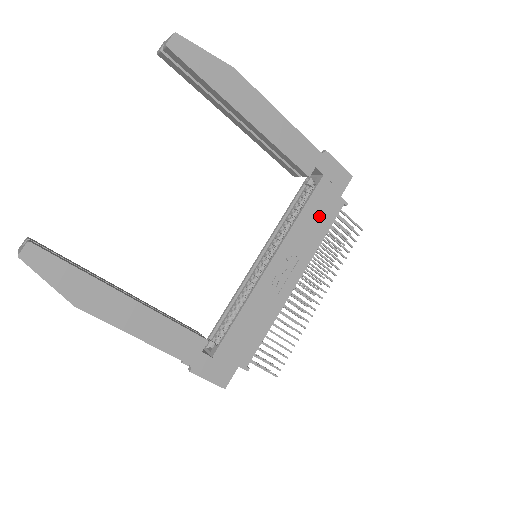
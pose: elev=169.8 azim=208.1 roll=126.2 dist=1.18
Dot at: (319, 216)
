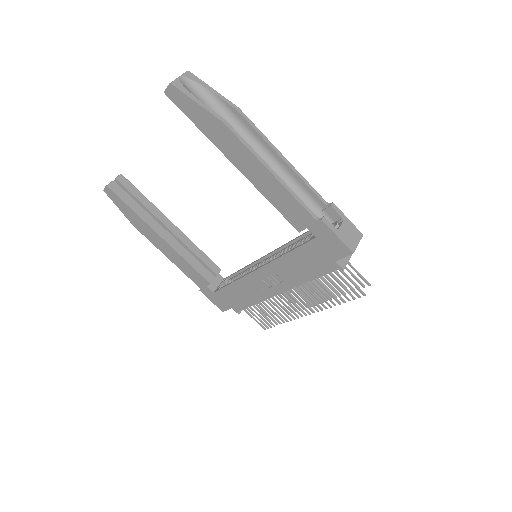
Dot at: (307, 264)
